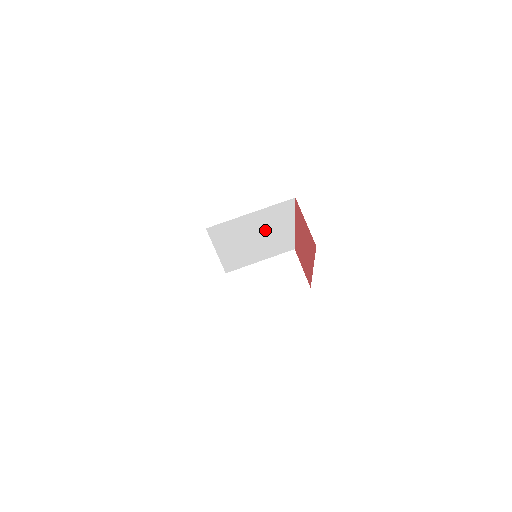
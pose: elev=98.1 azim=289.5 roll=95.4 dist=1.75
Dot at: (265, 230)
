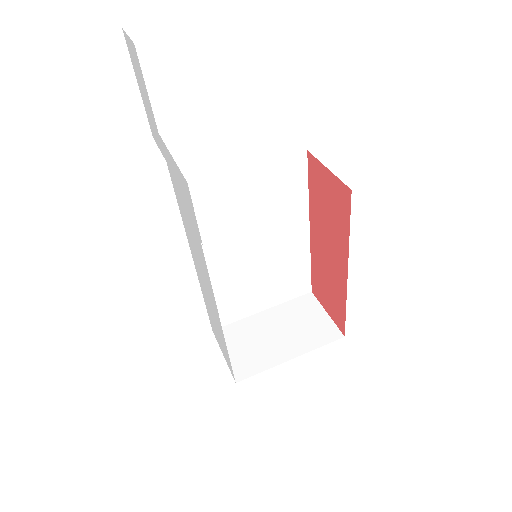
Dot at: (267, 227)
